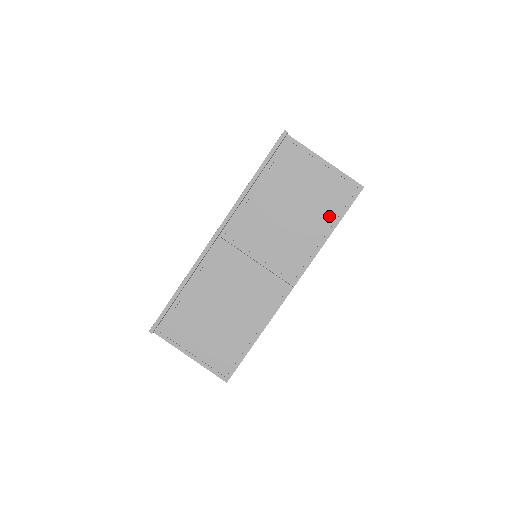
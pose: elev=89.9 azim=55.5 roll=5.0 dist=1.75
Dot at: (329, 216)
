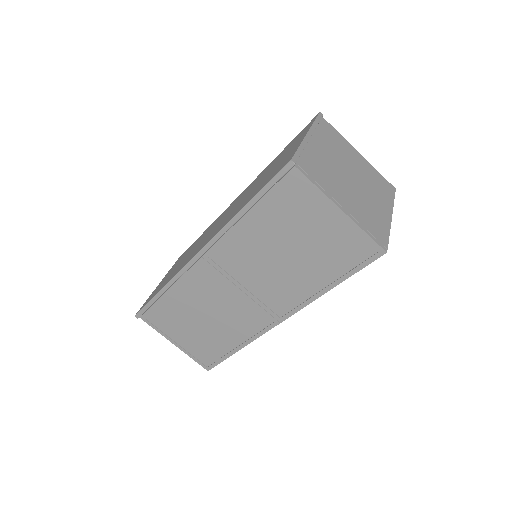
Dot at: (333, 271)
